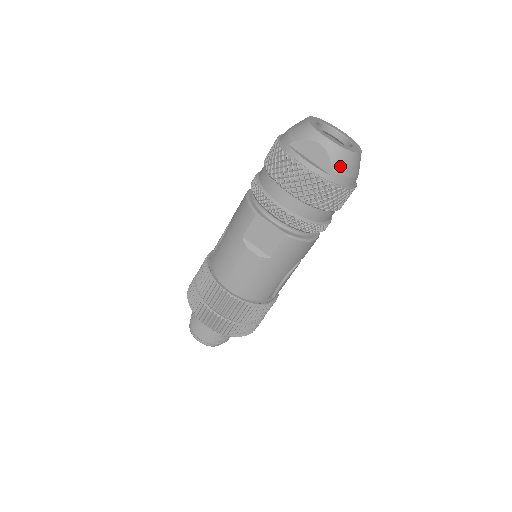
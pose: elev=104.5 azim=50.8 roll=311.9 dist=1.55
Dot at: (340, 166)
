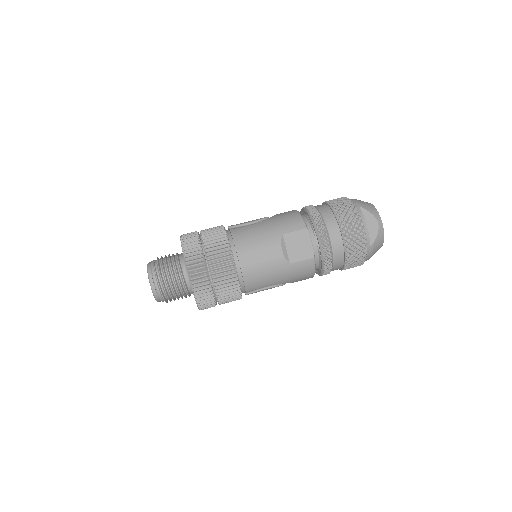
Dot at: (376, 245)
